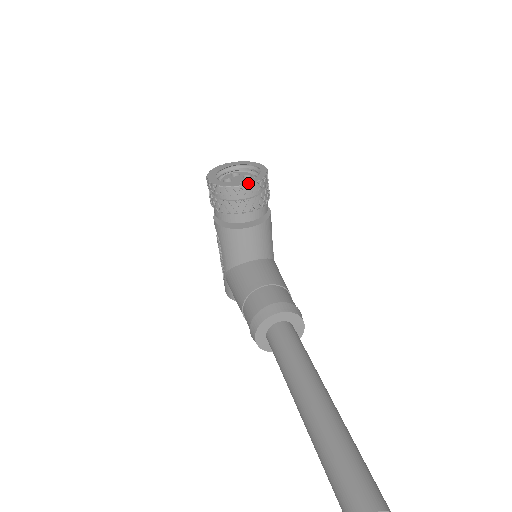
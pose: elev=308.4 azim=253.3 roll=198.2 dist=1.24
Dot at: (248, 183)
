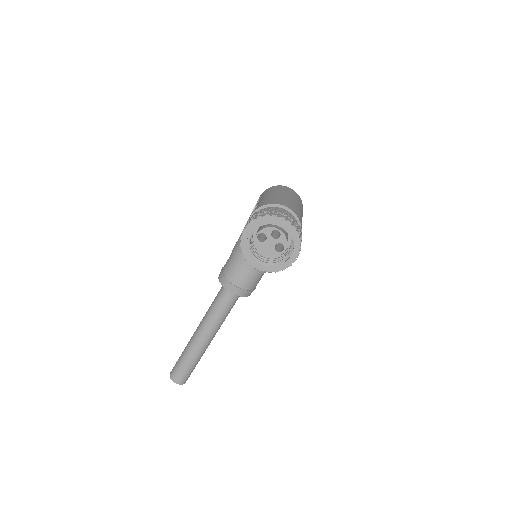
Dot at: (259, 269)
